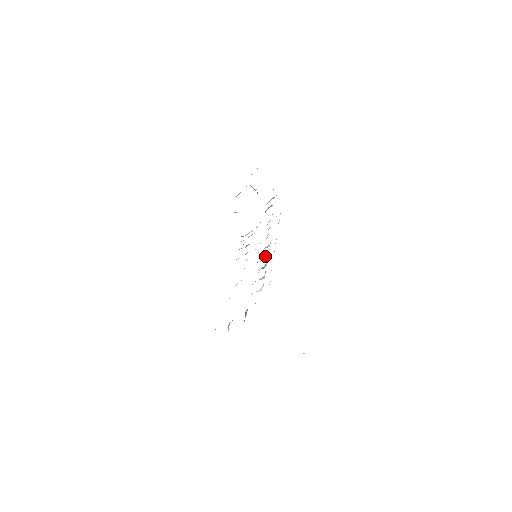
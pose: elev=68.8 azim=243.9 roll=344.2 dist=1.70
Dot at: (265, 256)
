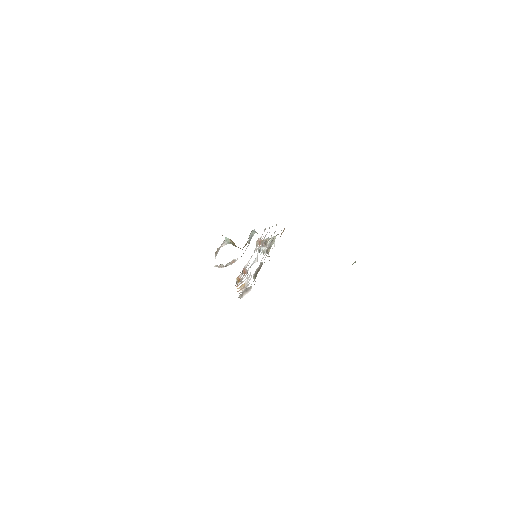
Dot at: occluded
